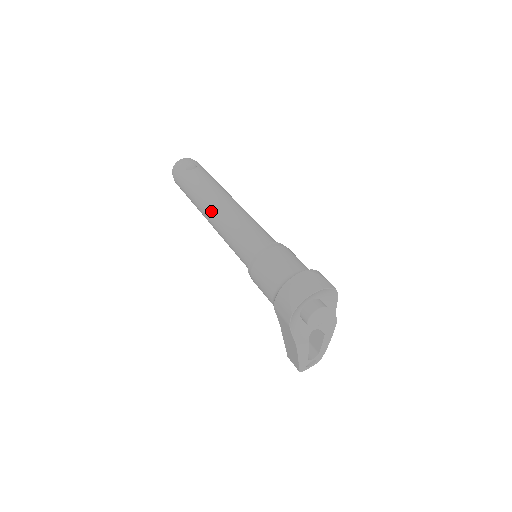
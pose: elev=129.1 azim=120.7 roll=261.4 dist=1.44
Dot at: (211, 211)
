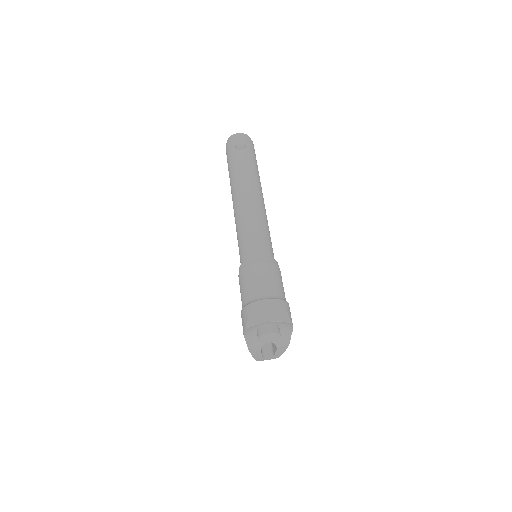
Dot at: (236, 201)
